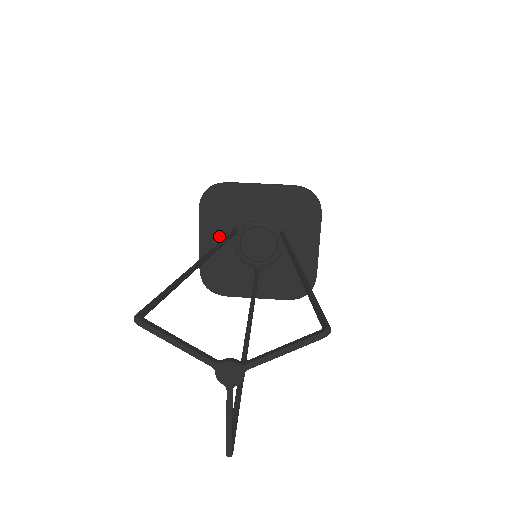
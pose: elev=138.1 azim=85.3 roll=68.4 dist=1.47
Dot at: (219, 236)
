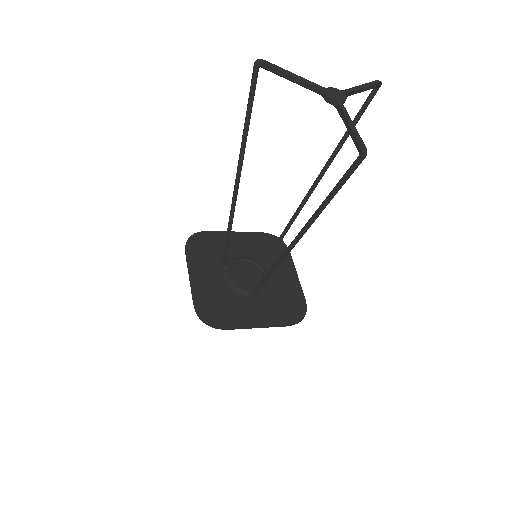
Dot at: (208, 272)
